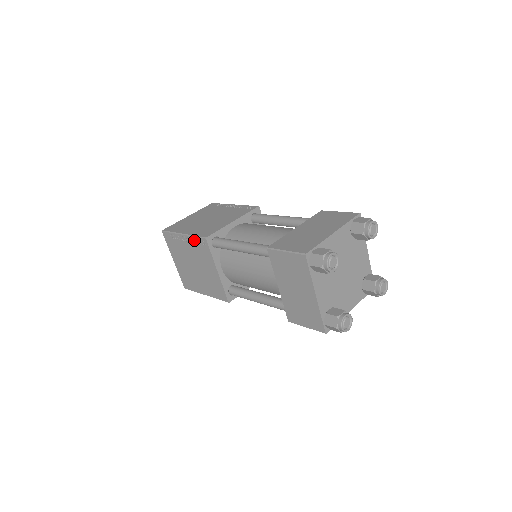
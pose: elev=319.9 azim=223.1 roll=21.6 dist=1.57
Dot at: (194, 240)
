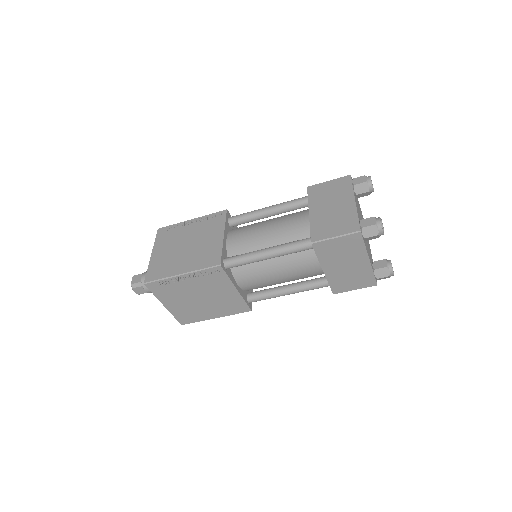
Dot at: (201, 274)
